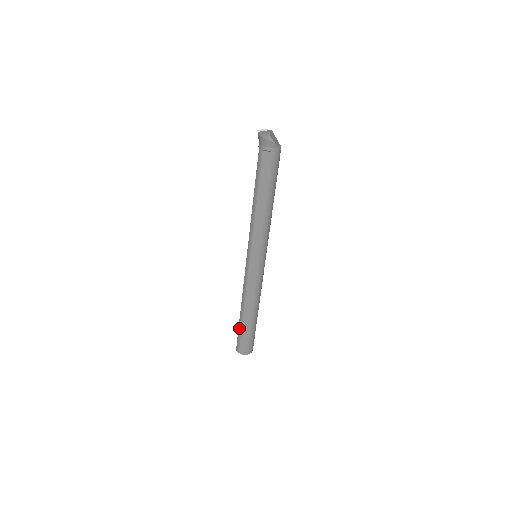
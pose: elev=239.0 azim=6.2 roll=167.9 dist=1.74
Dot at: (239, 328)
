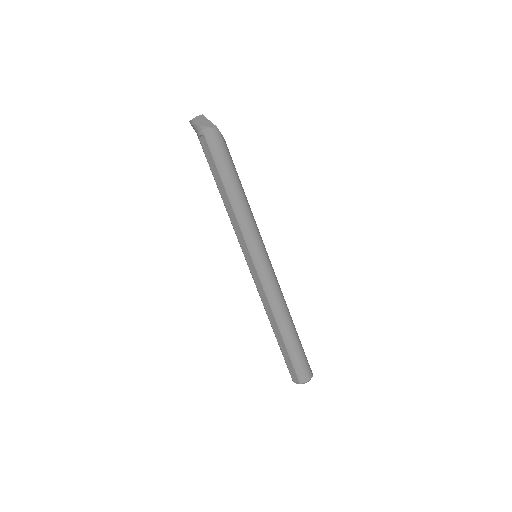
Dot at: (280, 349)
